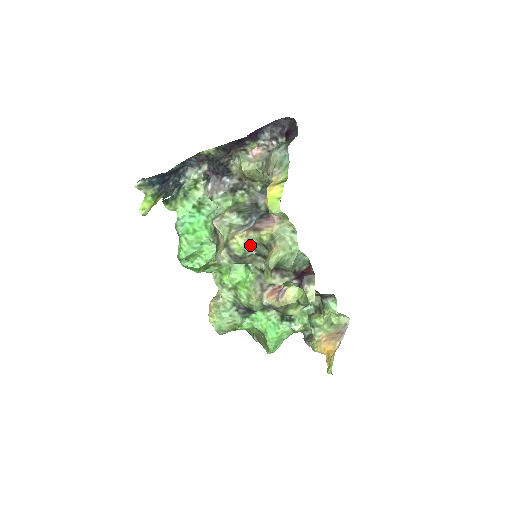
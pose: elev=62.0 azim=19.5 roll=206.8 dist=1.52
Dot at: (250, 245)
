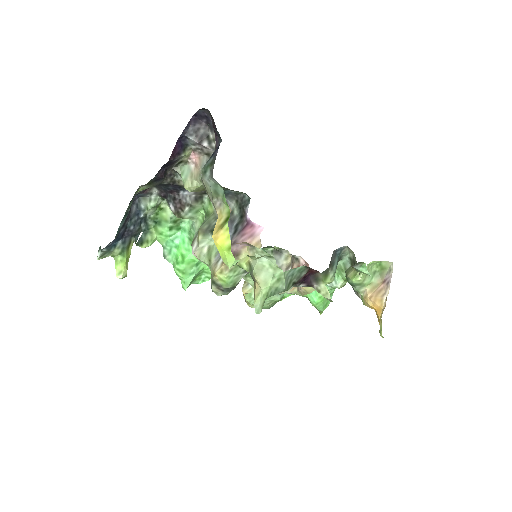
Dot at: (236, 273)
